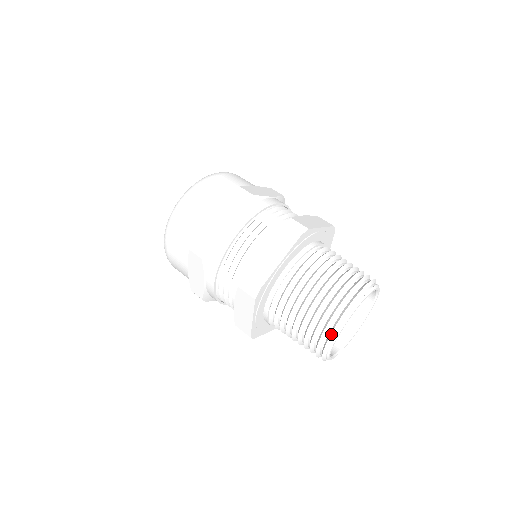
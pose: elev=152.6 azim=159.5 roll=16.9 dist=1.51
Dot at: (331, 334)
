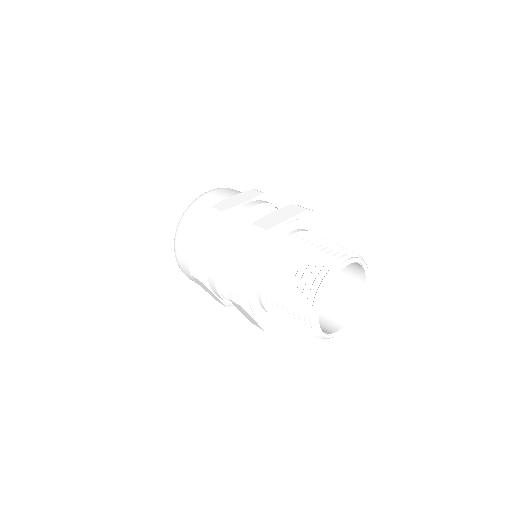
Dot at: (326, 275)
